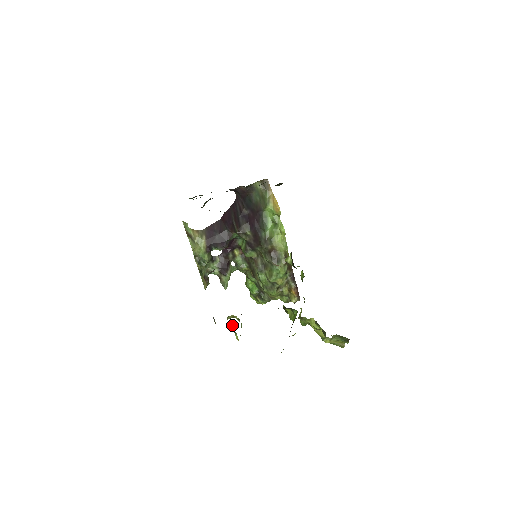
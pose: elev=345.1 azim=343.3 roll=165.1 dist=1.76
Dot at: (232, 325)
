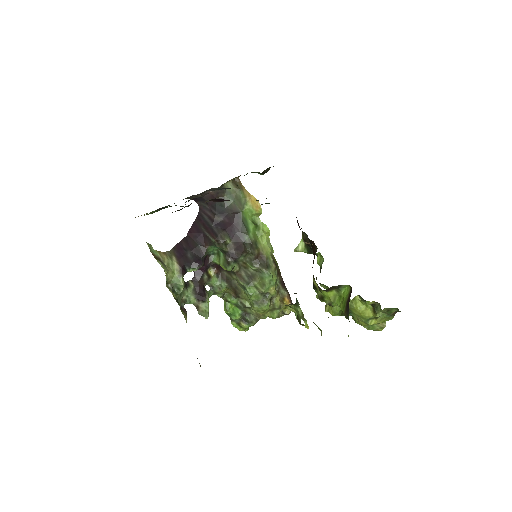
Dot at: (299, 310)
